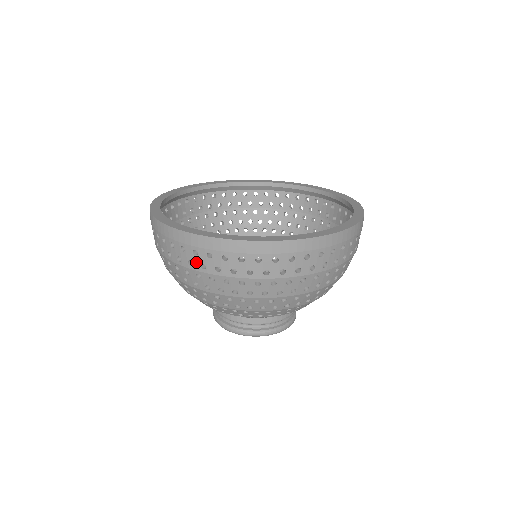
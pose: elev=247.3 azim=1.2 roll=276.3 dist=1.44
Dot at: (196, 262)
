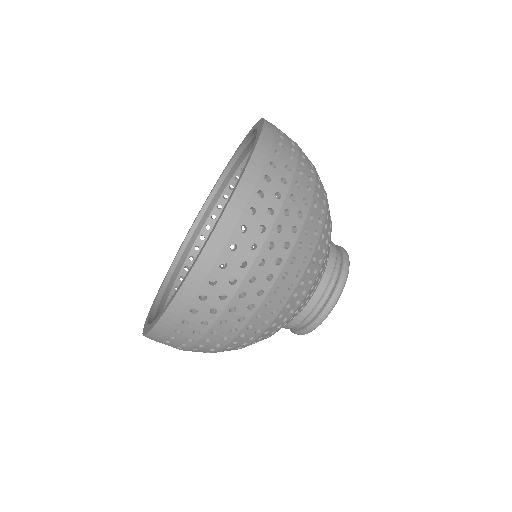
Dot at: (254, 236)
